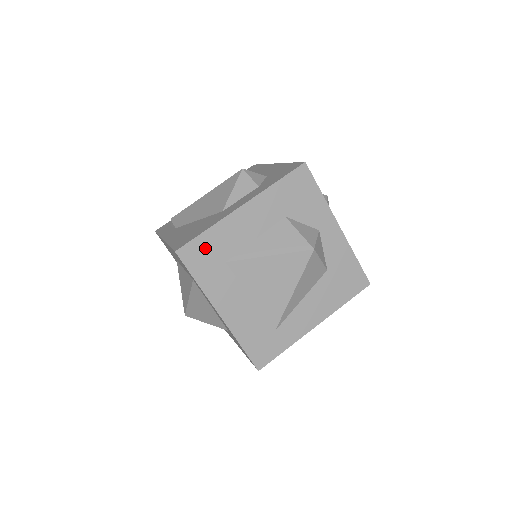
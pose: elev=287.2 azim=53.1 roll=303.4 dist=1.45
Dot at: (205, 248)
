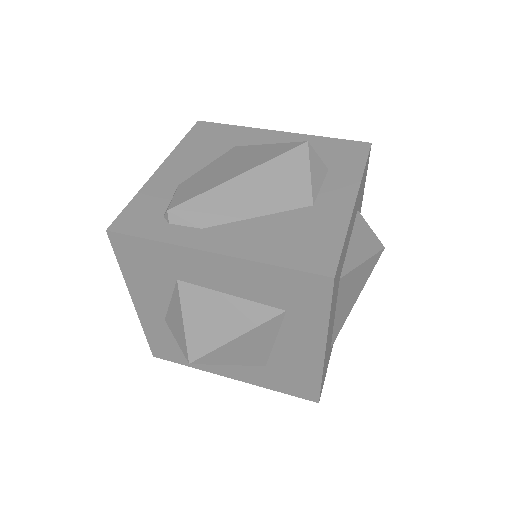
Dot at: (340, 264)
